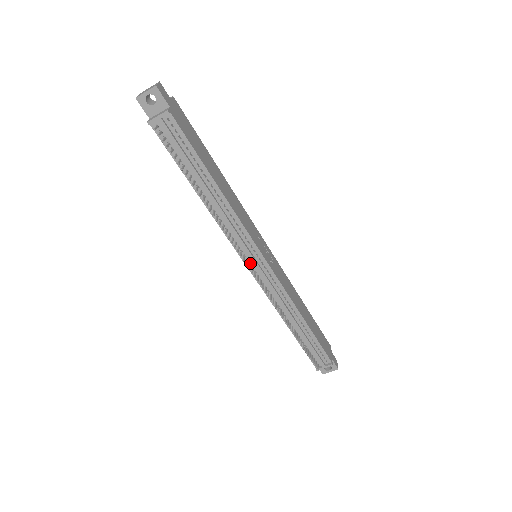
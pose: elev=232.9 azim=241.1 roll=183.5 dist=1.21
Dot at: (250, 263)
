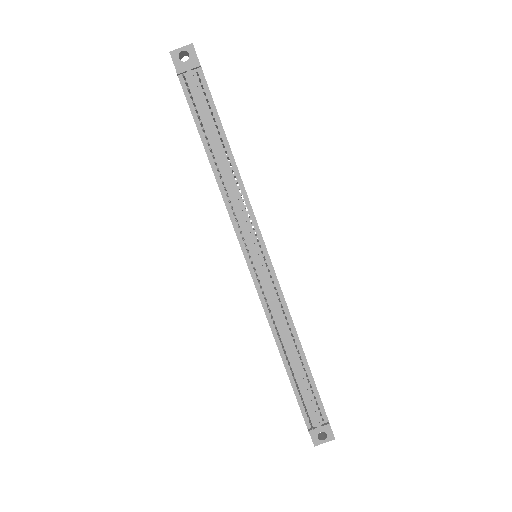
Dot at: (250, 256)
